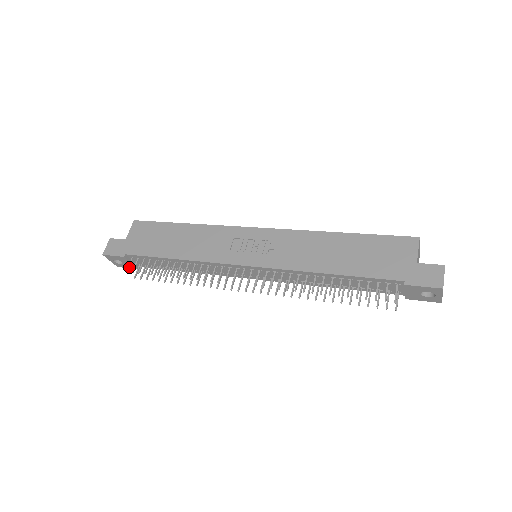
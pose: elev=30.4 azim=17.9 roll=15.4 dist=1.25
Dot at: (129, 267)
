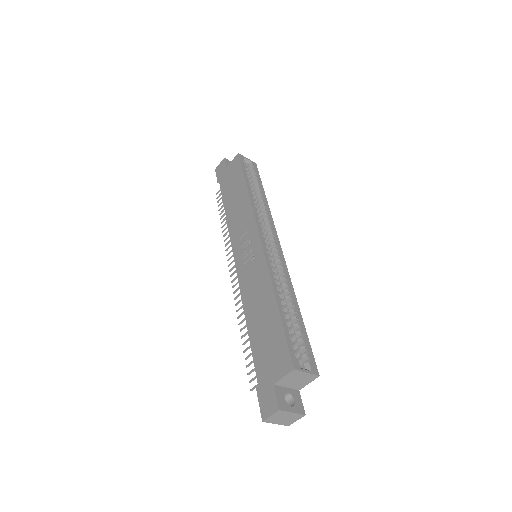
Dot at: occluded
